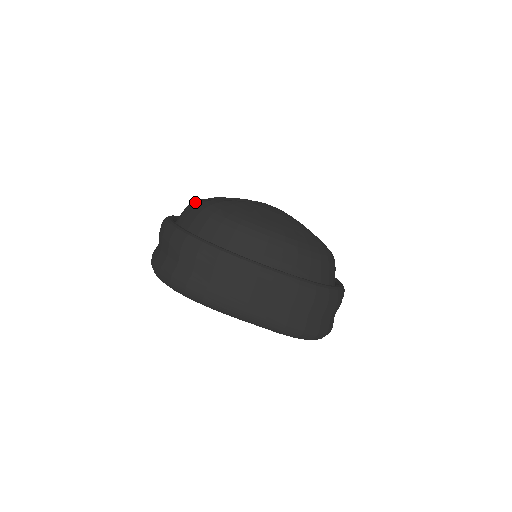
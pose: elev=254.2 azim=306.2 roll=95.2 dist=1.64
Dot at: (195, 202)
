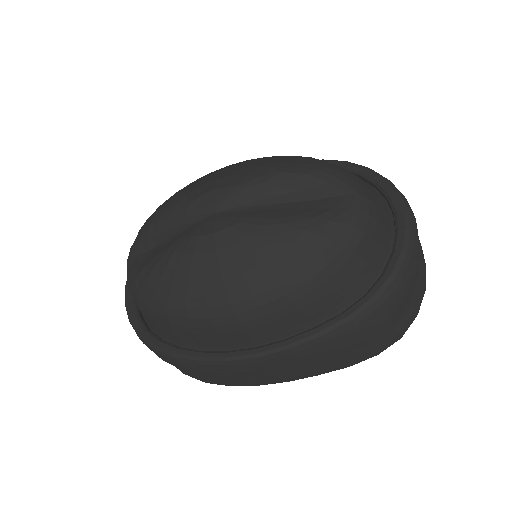
Dot at: occluded
